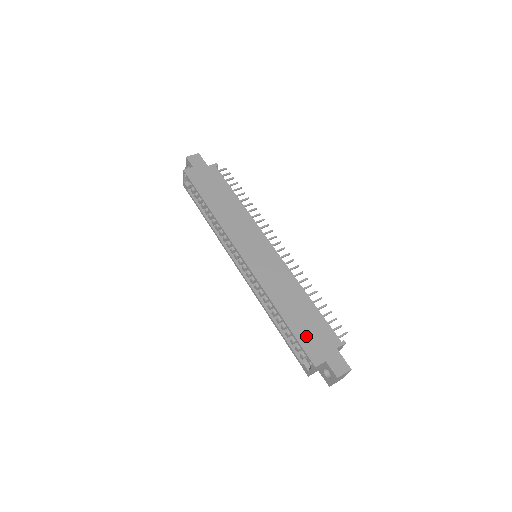
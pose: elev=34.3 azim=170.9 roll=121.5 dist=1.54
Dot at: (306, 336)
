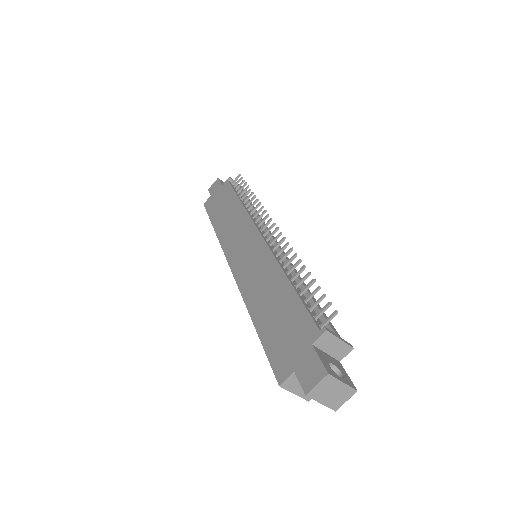
Dot at: (275, 340)
